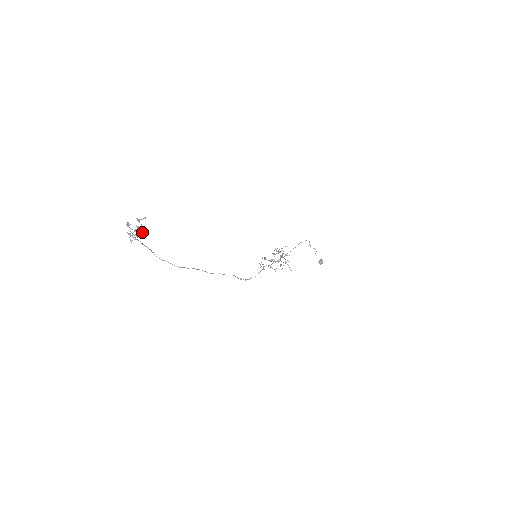
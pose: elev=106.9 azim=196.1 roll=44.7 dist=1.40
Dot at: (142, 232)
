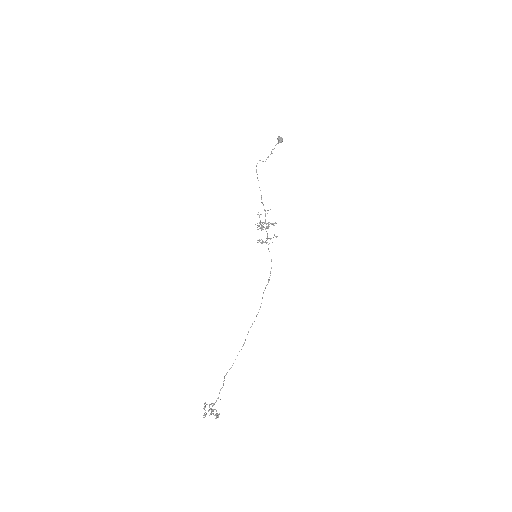
Dot at: (218, 416)
